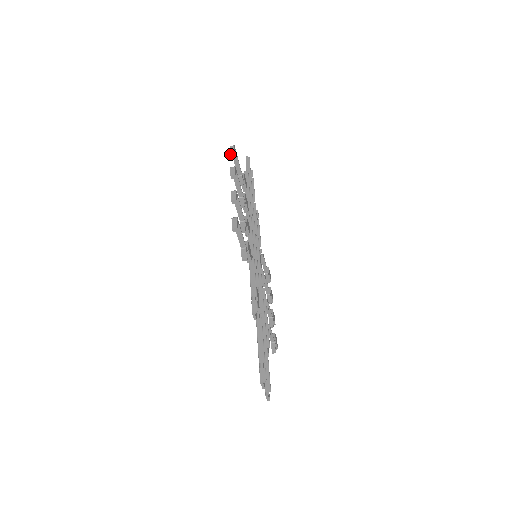
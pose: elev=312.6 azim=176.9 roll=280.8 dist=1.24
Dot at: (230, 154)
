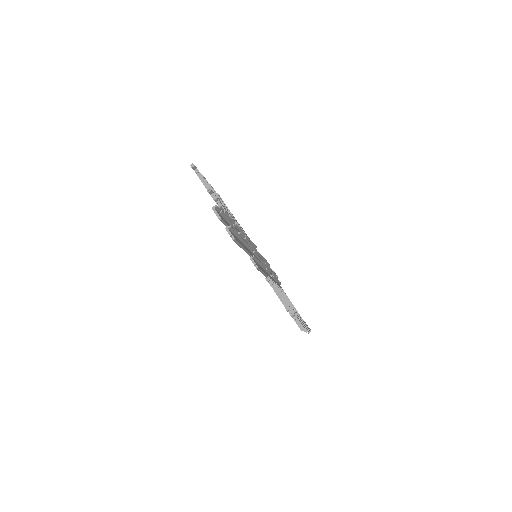
Dot at: occluded
